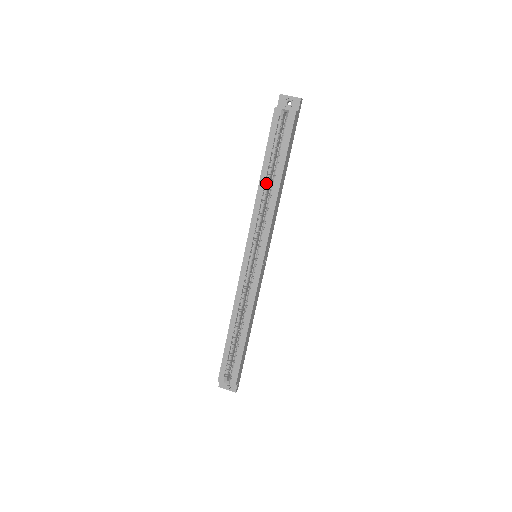
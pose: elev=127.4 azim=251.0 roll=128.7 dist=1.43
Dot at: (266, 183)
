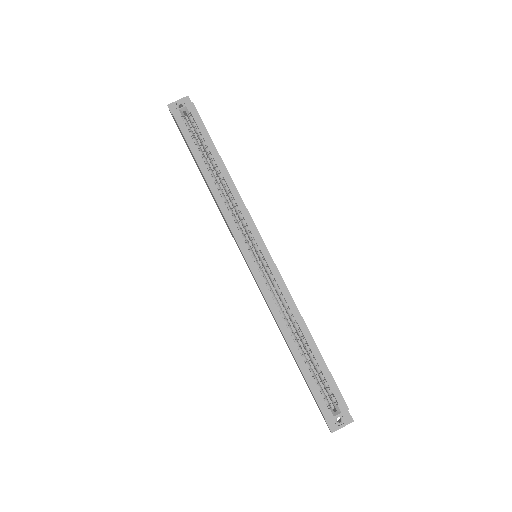
Dot at: (213, 178)
